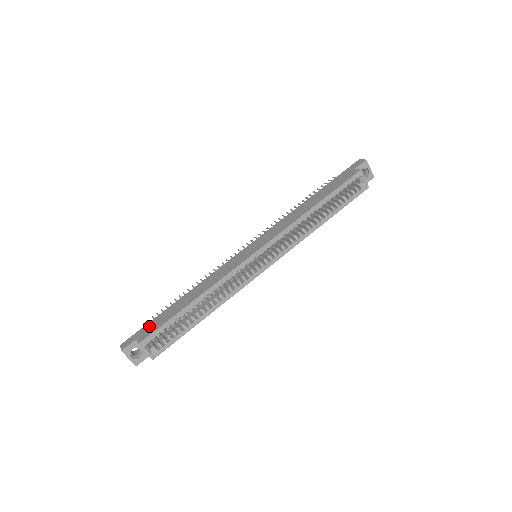
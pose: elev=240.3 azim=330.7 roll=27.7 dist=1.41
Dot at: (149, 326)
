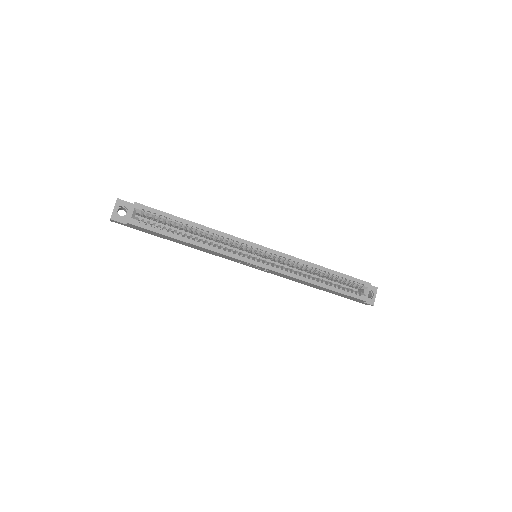
Dot at: occluded
